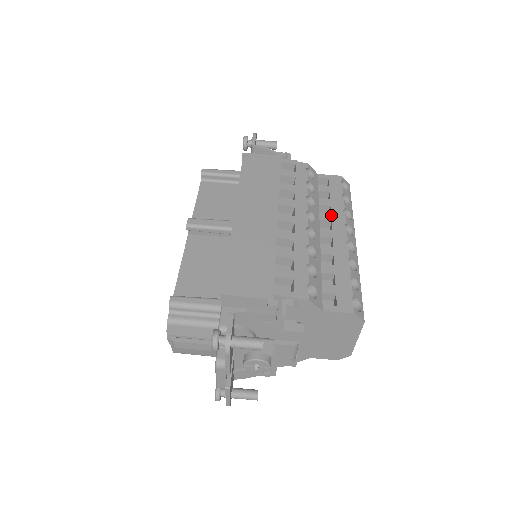
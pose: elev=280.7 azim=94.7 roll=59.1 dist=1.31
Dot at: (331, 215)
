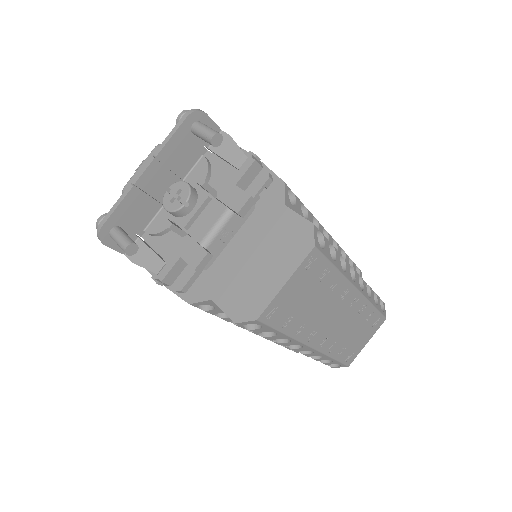
Dot at: occluded
